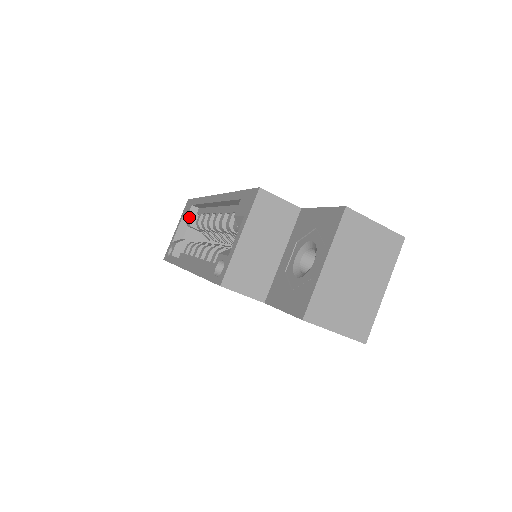
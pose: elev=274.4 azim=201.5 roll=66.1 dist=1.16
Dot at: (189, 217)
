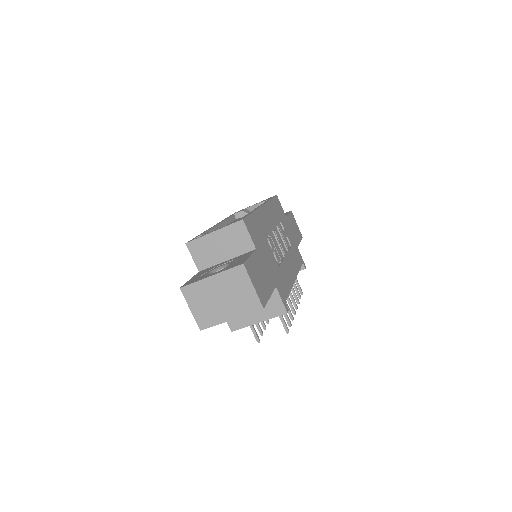
Dot at: occluded
